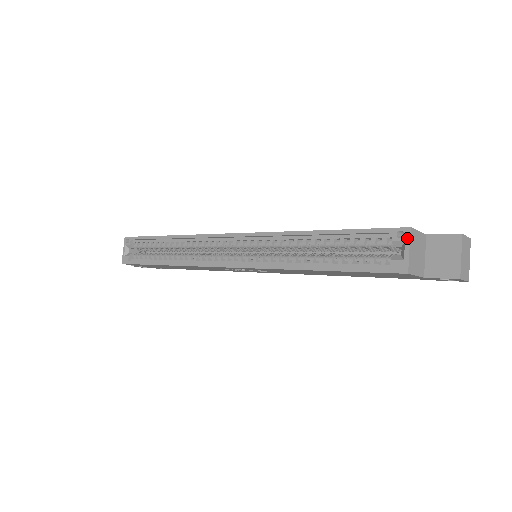
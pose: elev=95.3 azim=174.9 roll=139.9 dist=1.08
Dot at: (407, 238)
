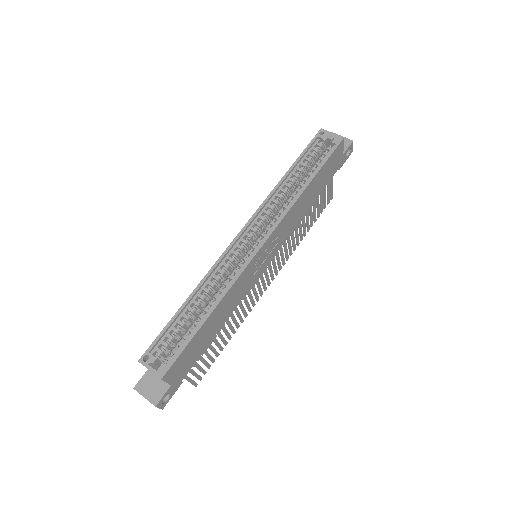
Dot at: (325, 131)
